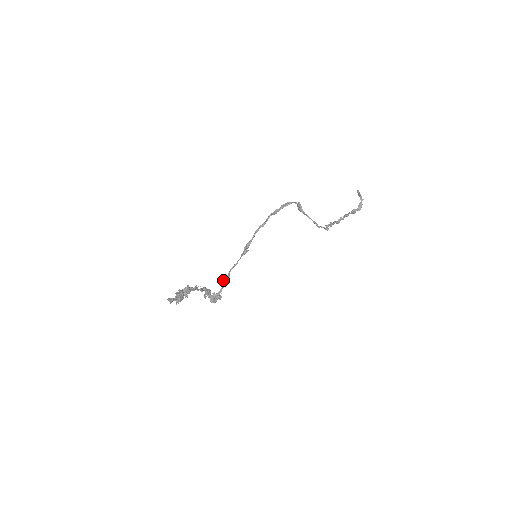
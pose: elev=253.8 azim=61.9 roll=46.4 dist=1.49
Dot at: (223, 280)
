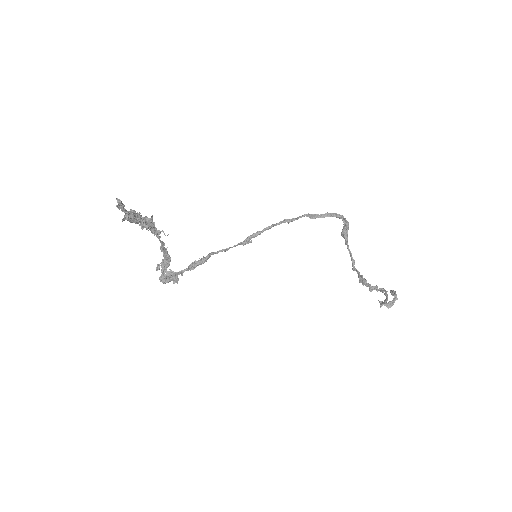
Dot at: (195, 260)
